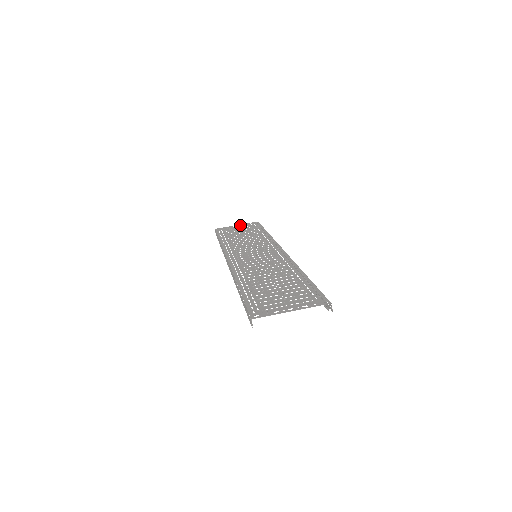
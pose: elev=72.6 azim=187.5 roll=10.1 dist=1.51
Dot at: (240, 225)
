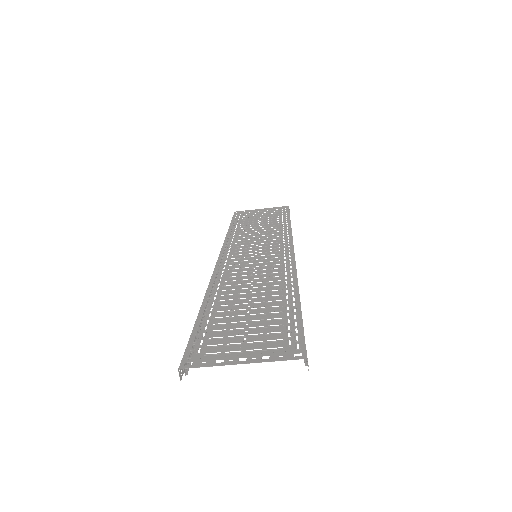
Dot at: (265, 209)
